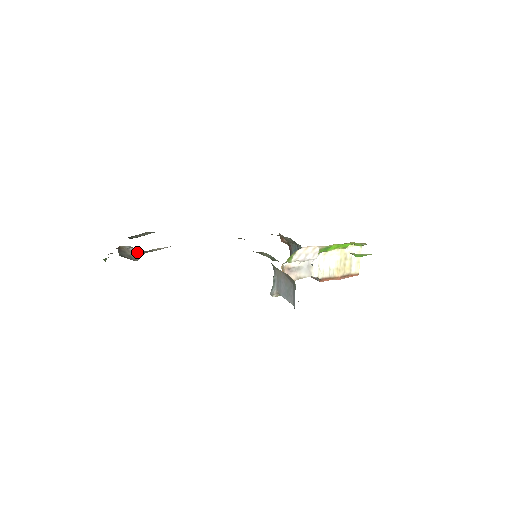
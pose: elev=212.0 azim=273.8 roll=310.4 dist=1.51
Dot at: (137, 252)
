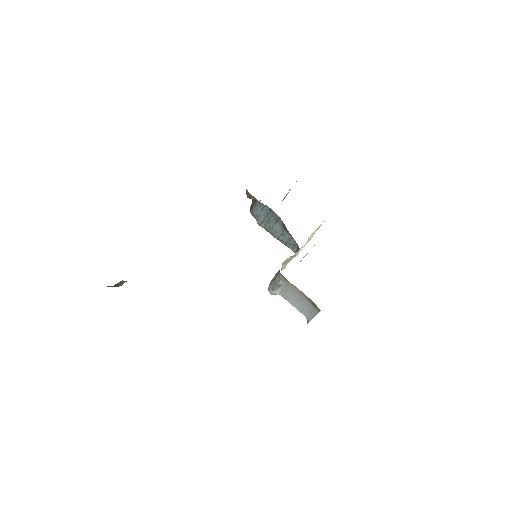
Dot at: (125, 281)
